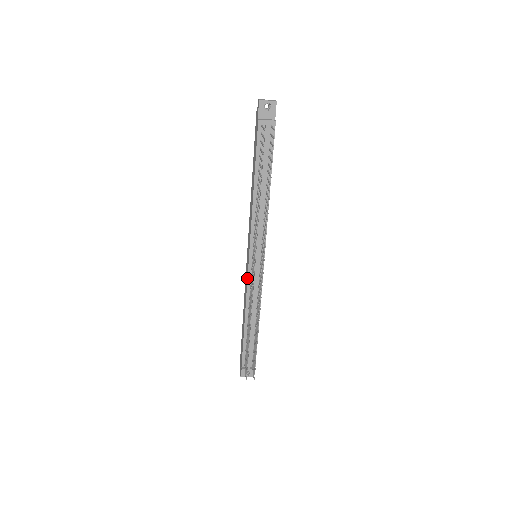
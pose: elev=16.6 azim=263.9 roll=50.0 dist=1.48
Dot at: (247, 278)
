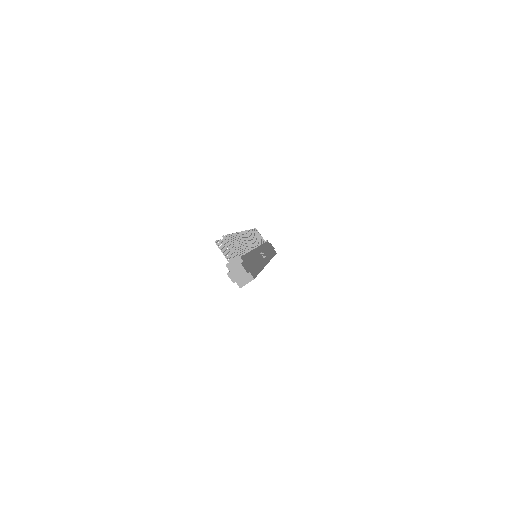
Dot at: occluded
